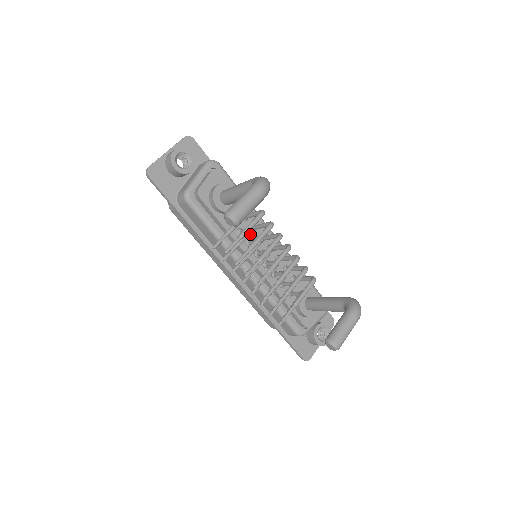
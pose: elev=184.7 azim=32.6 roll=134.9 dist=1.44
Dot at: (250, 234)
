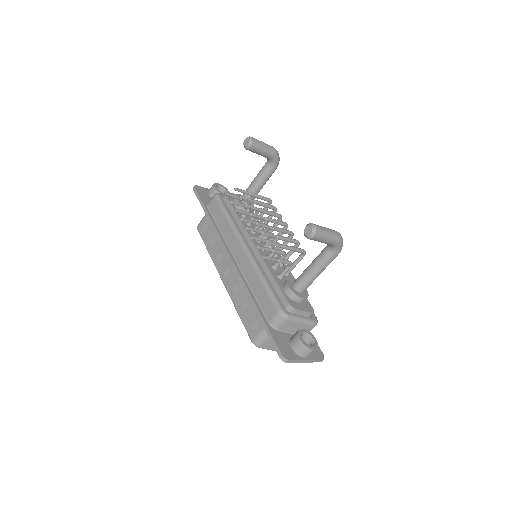
Dot at: occluded
